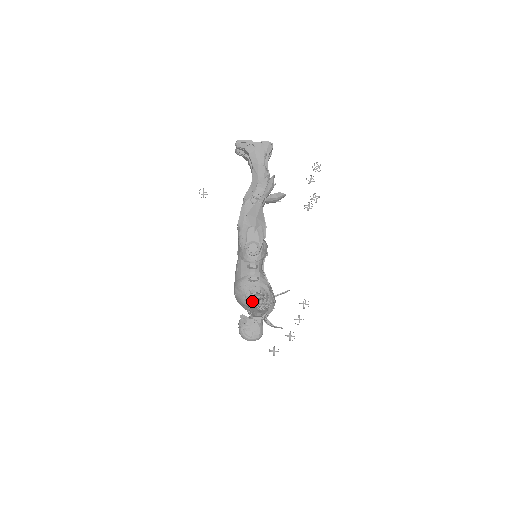
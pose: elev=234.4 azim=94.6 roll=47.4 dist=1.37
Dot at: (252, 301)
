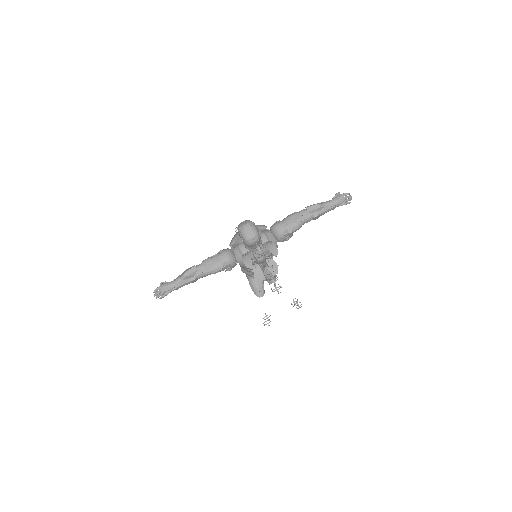
Dot at: occluded
